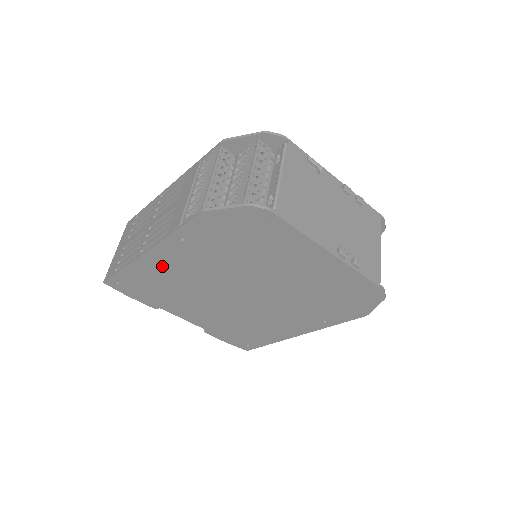
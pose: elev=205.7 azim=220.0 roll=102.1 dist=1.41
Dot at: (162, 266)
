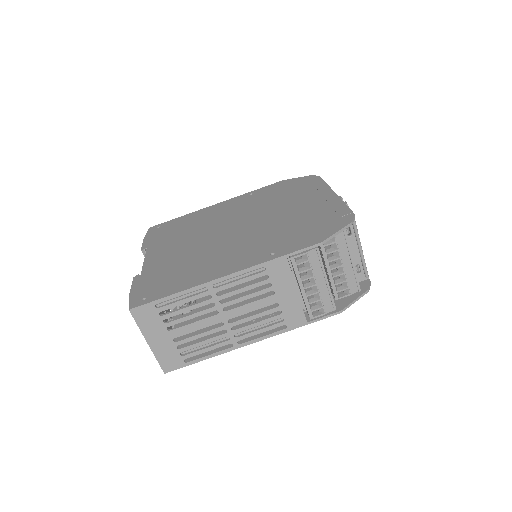
Dot at: (212, 212)
